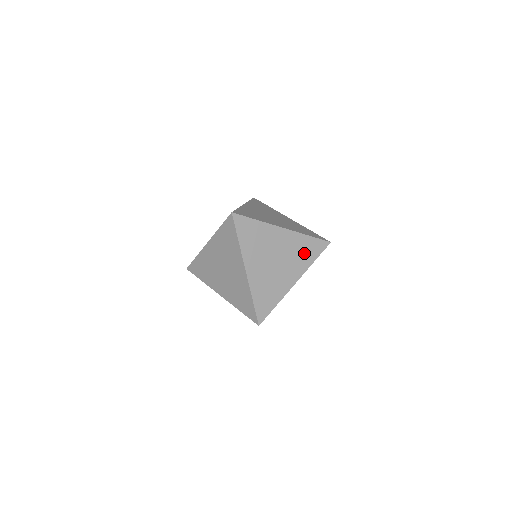
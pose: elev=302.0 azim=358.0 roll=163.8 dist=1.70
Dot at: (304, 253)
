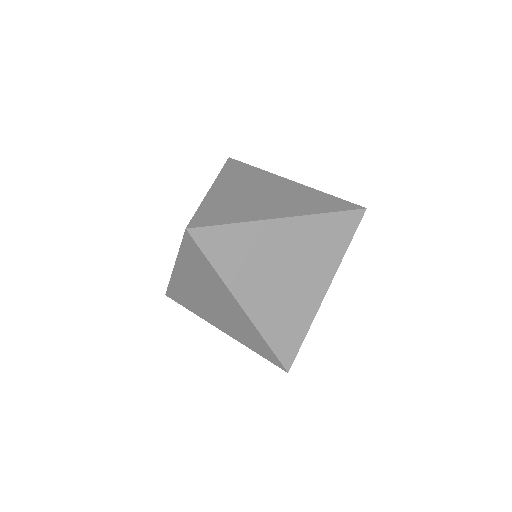
Dot at: (327, 242)
